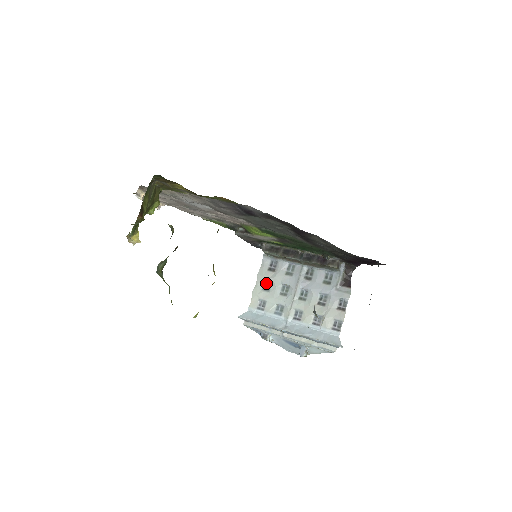
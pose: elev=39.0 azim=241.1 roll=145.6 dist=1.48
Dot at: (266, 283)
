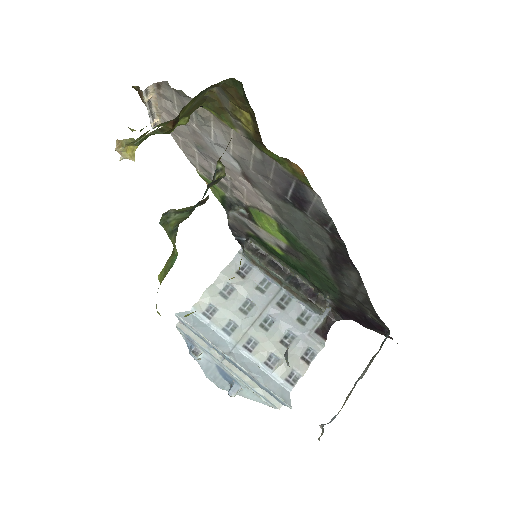
Dot at: (227, 287)
